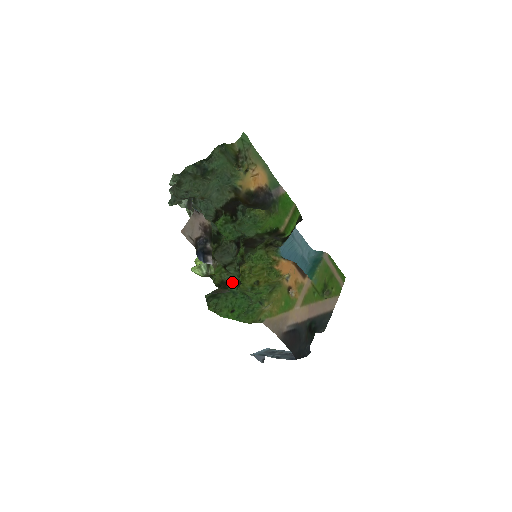
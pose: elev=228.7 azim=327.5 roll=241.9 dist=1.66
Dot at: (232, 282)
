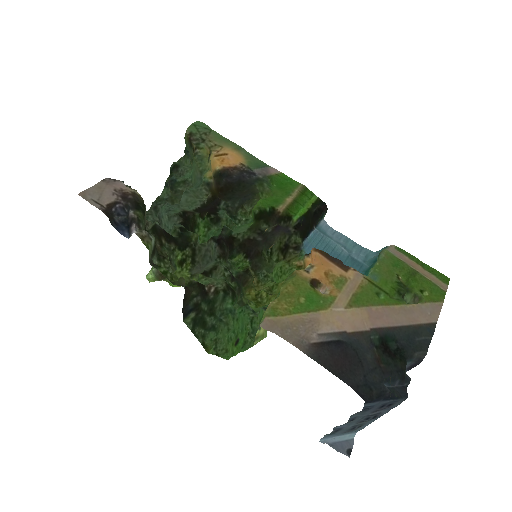
Dot at: (213, 287)
